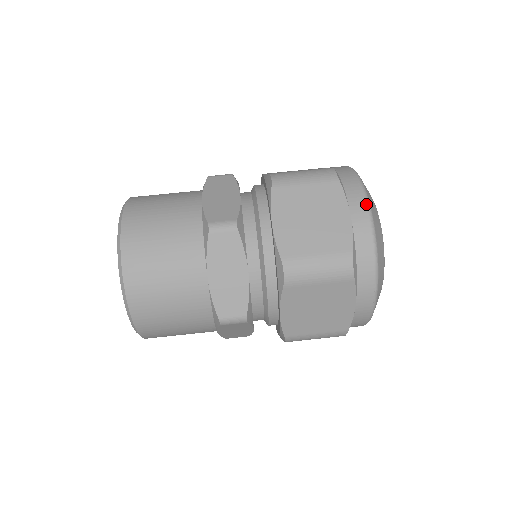
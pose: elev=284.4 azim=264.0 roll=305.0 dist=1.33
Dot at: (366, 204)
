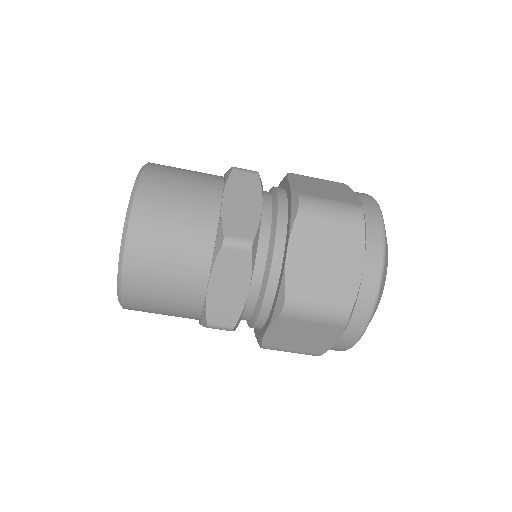
Dot at: (382, 258)
